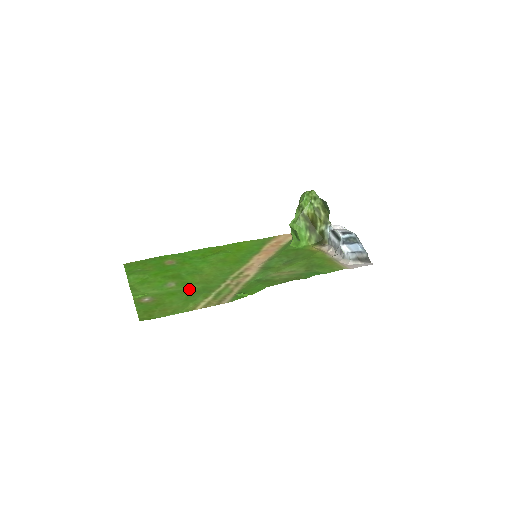
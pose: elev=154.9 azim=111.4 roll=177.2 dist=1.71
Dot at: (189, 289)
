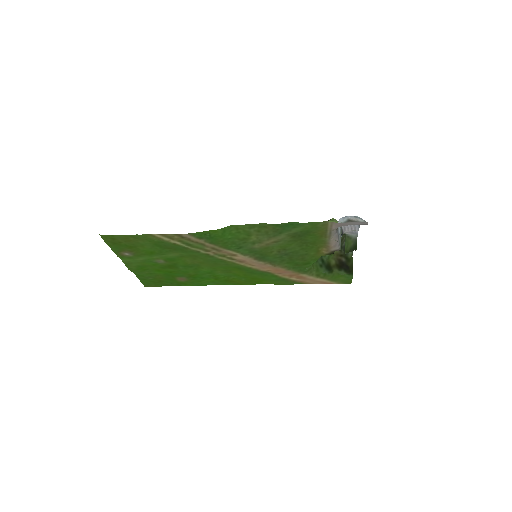
Dot at: (169, 253)
